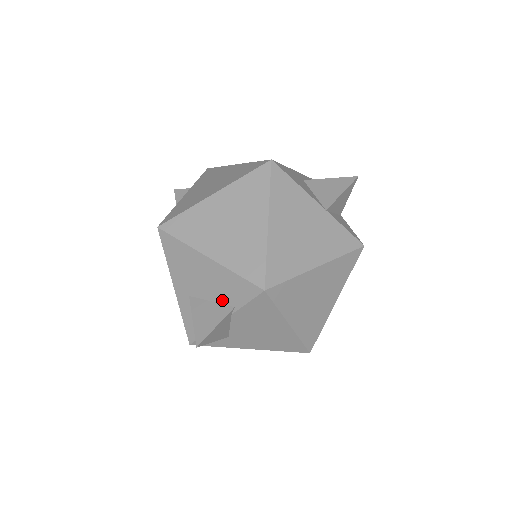
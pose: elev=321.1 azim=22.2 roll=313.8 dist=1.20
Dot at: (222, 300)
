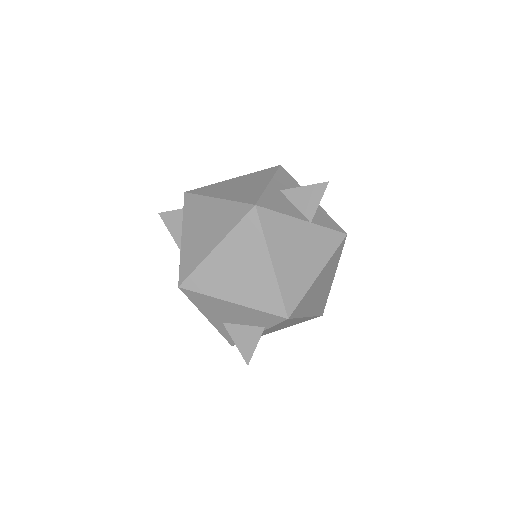
Dot at: (253, 324)
